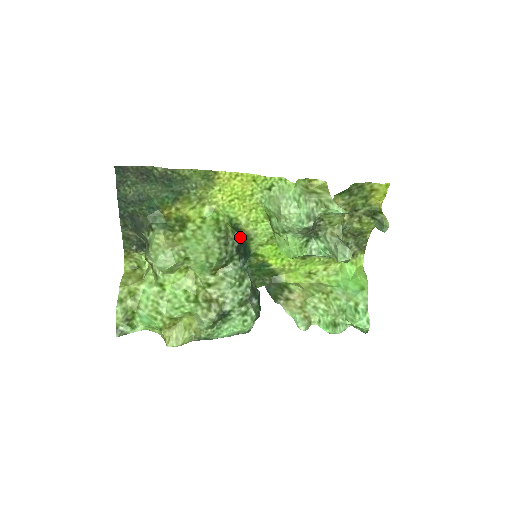
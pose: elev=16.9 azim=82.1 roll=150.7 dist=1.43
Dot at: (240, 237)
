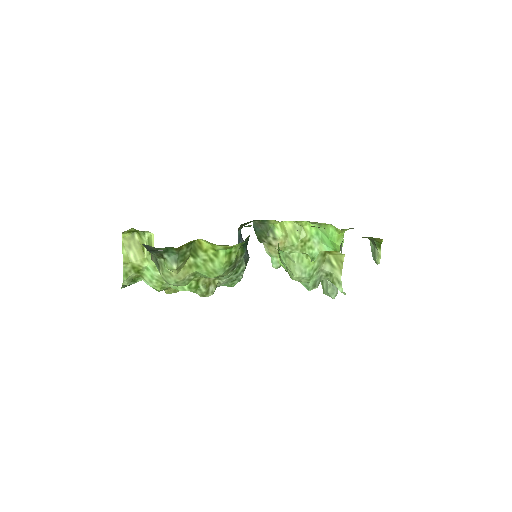
Dot at: (246, 246)
